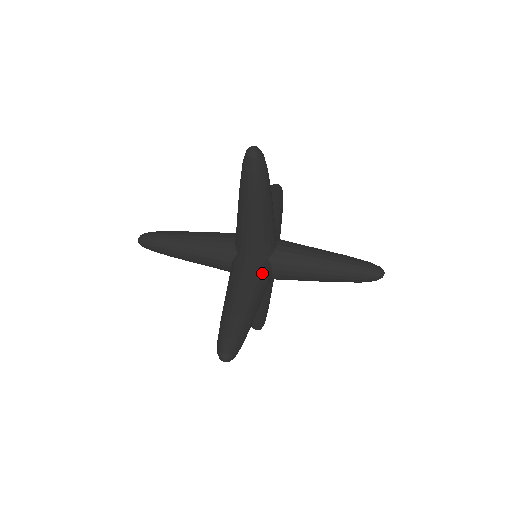
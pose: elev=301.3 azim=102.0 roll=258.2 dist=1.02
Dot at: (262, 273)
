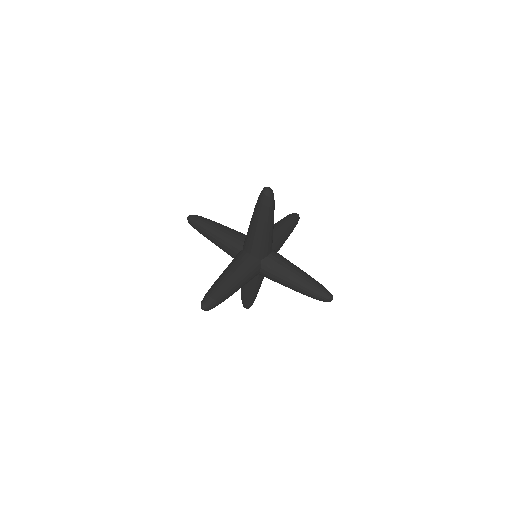
Dot at: (252, 267)
